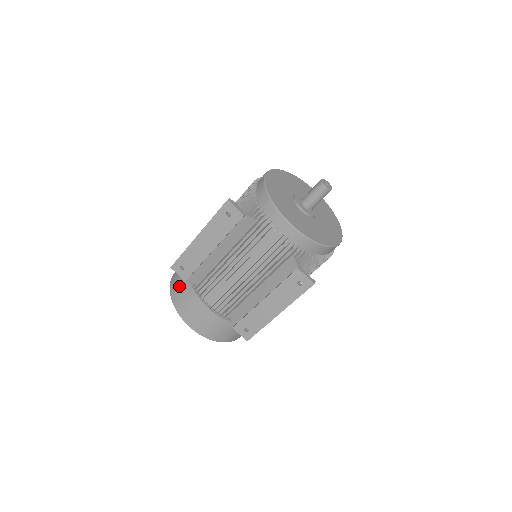
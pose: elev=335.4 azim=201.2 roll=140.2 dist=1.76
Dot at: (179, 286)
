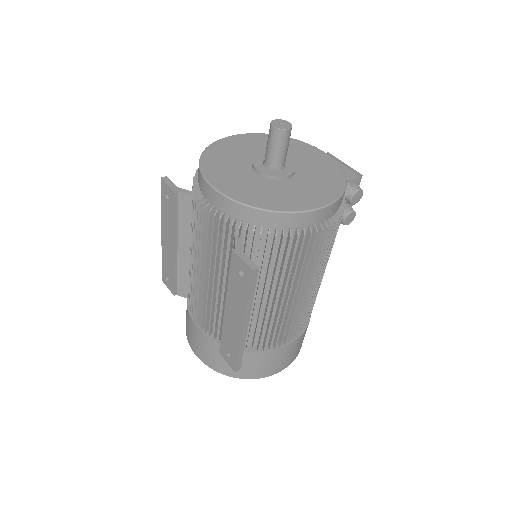
Dot at: occluded
